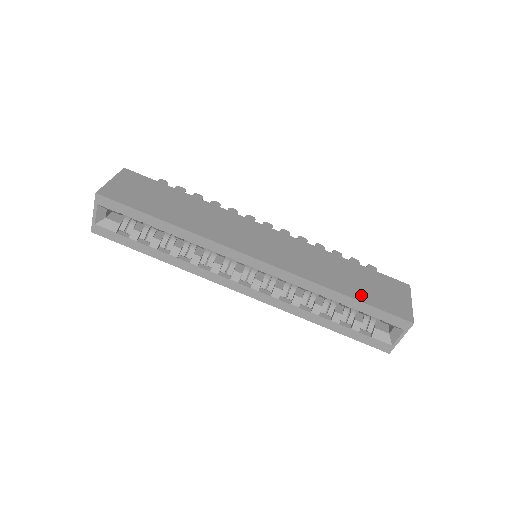
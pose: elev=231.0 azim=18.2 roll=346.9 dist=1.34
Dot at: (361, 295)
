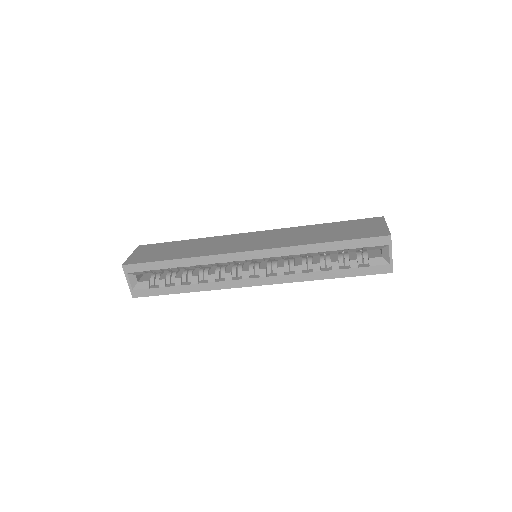
Dot at: (341, 237)
